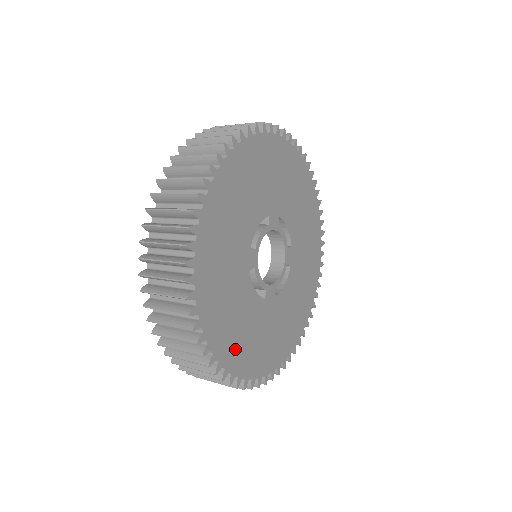
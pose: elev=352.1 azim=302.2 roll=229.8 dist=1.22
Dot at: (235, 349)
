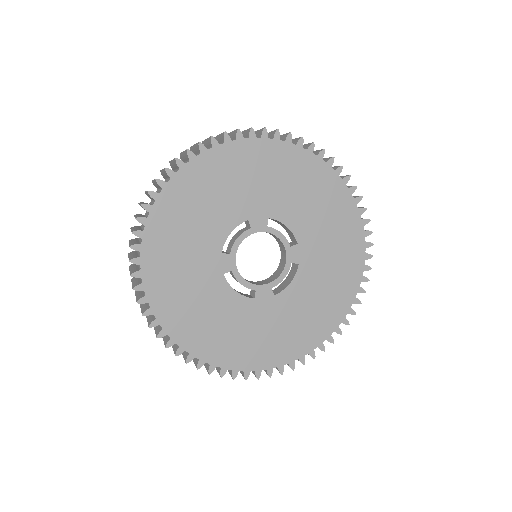
Dot at: (212, 343)
